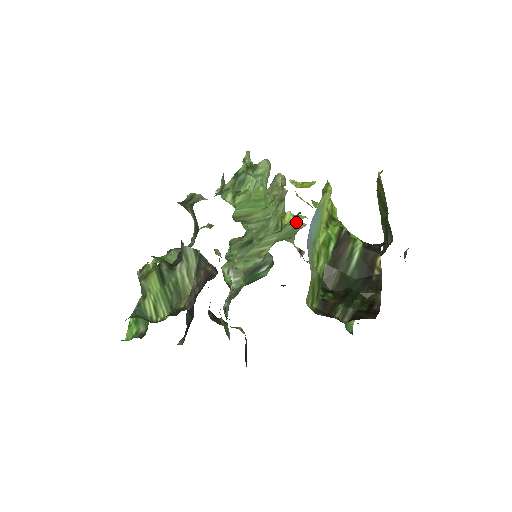
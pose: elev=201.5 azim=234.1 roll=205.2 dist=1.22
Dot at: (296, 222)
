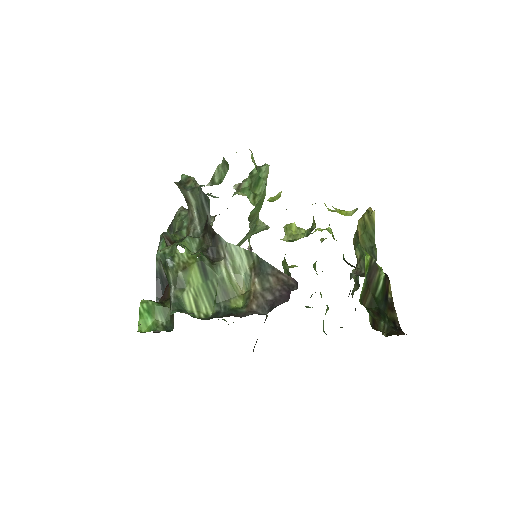
Dot at: (265, 224)
